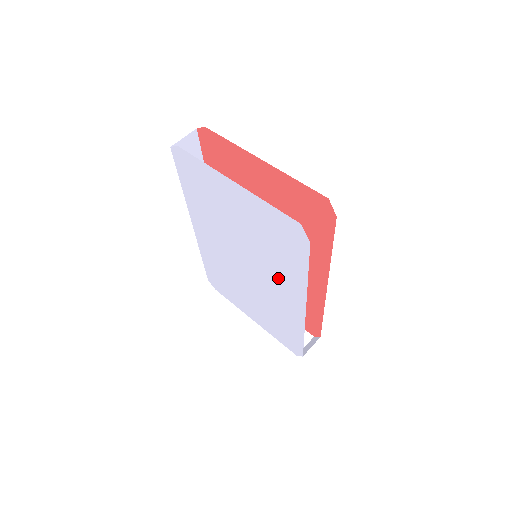
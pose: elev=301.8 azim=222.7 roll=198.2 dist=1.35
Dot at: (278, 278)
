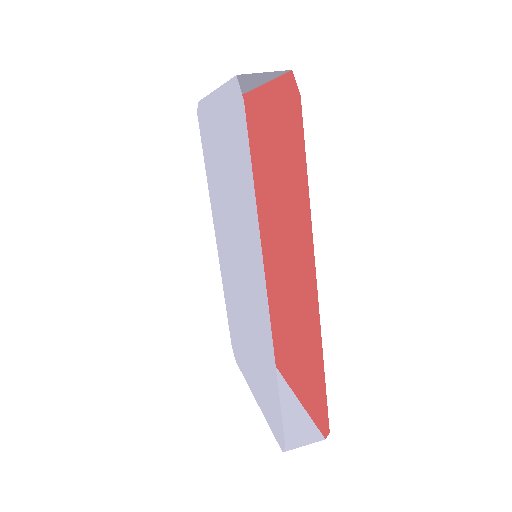
Dot at: (247, 242)
